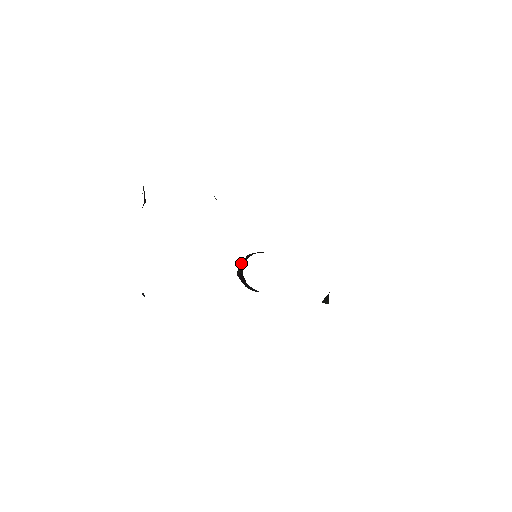
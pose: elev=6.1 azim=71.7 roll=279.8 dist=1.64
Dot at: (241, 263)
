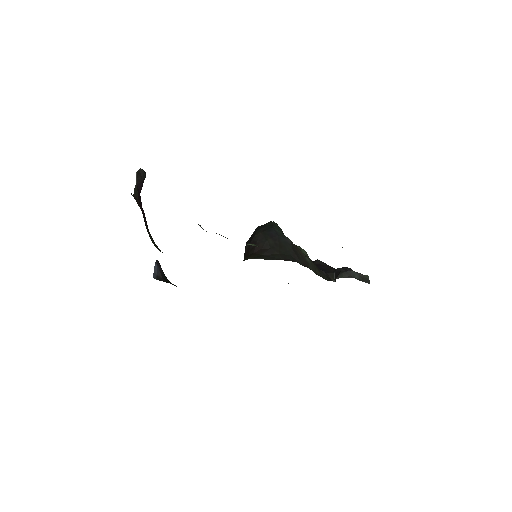
Dot at: (246, 247)
